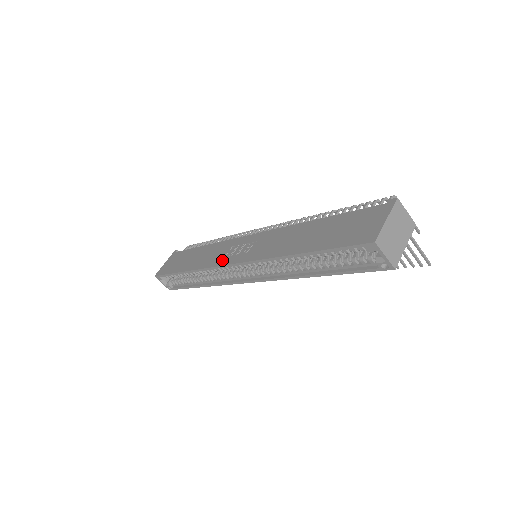
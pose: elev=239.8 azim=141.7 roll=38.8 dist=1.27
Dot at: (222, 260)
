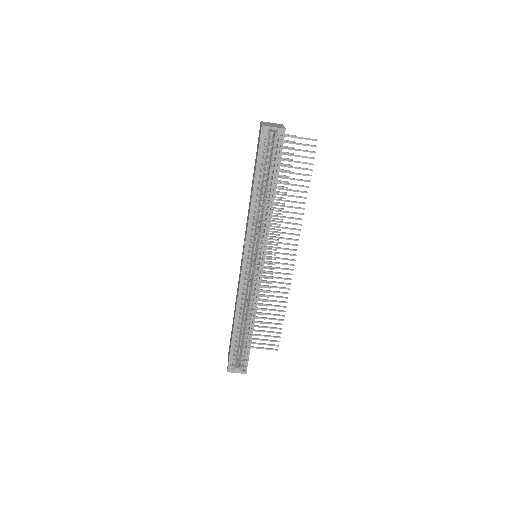
Dot at: (240, 275)
